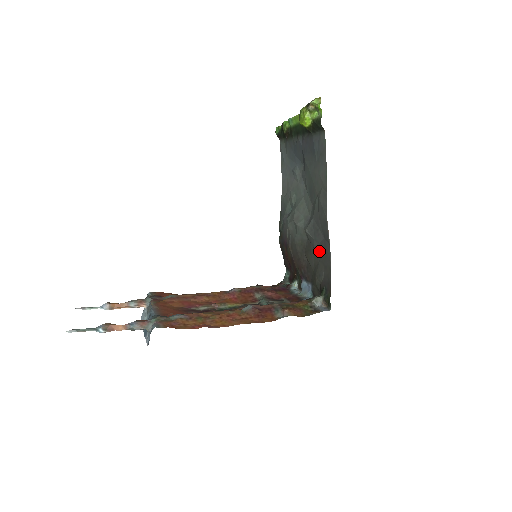
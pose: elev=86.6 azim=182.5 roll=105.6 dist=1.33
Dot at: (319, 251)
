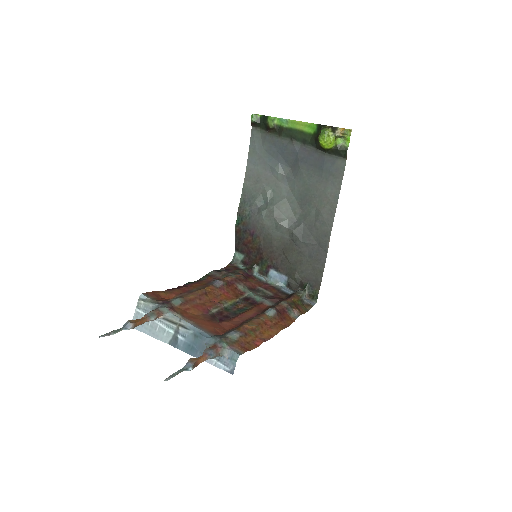
Dot at: (307, 253)
